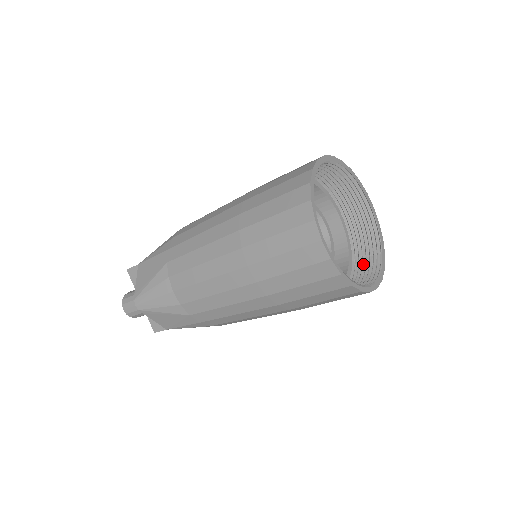
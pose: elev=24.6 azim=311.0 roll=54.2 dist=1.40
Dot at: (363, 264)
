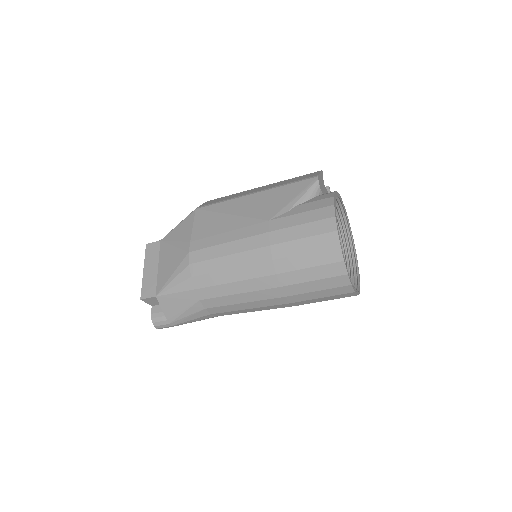
Dot at: occluded
